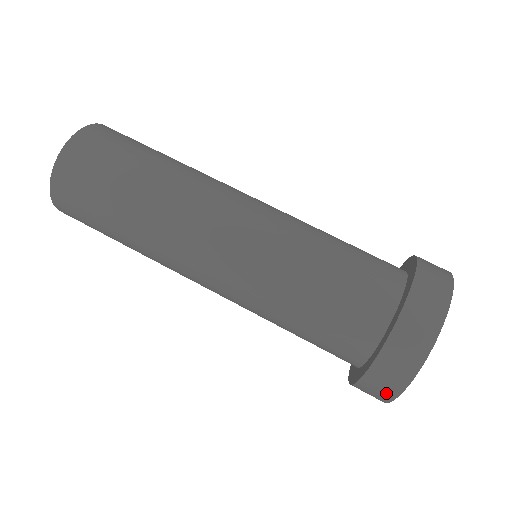
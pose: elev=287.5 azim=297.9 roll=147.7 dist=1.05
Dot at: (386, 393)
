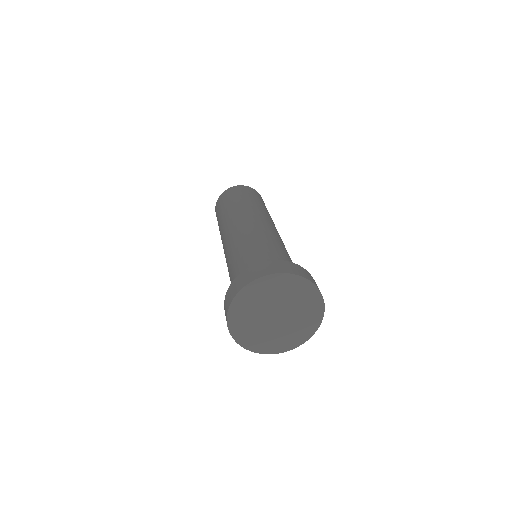
Dot at: (266, 271)
